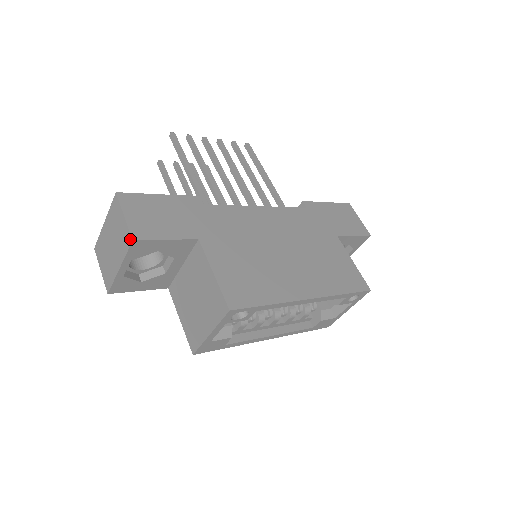
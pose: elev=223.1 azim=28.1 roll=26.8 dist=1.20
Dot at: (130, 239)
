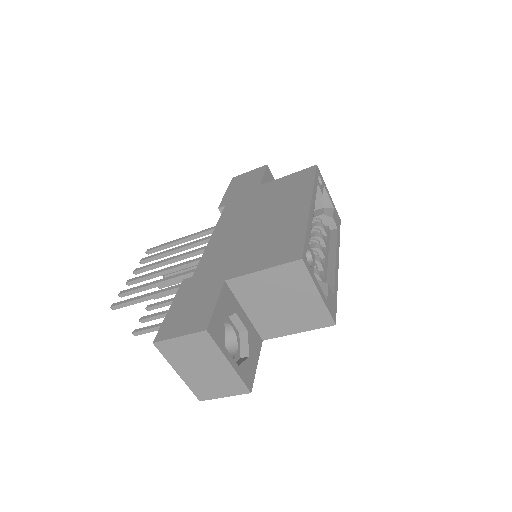
Dot at: (204, 334)
